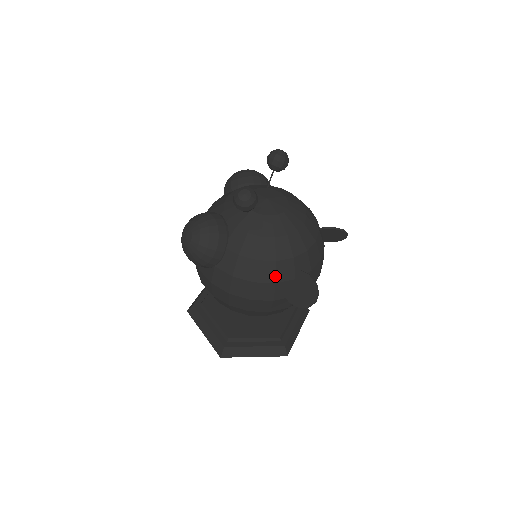
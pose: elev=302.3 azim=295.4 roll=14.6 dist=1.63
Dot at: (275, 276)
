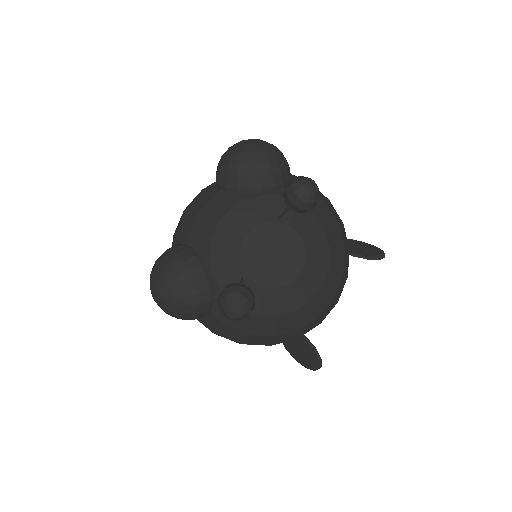
Dot at: (271, 343)
